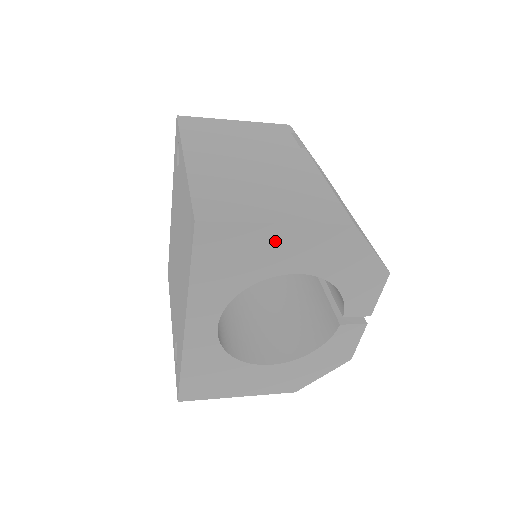
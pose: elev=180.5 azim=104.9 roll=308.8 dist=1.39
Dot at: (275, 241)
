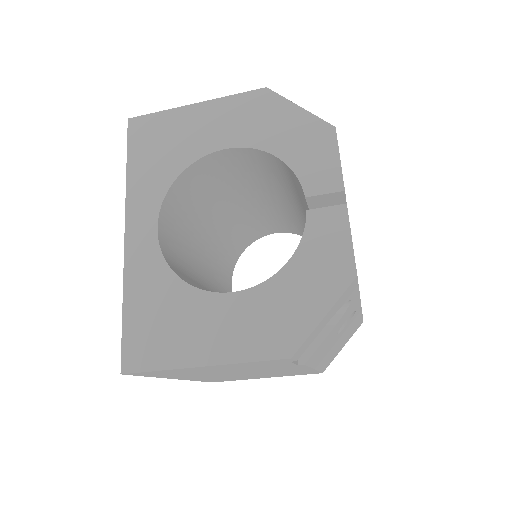
Dot at: (196, 120)
